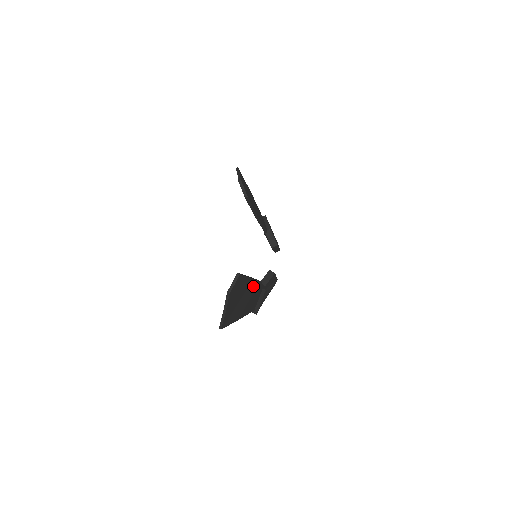
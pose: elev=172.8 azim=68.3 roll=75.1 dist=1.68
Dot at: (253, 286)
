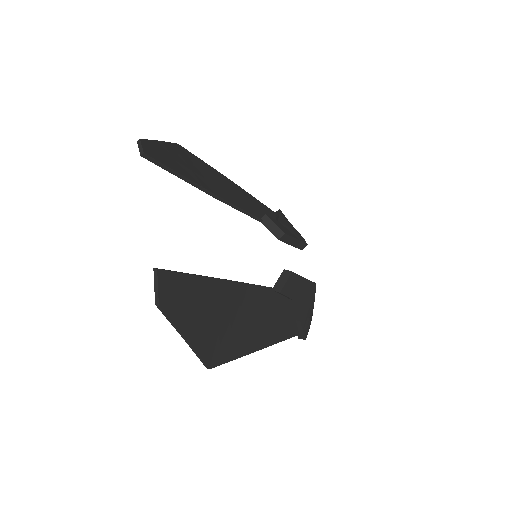
Dot at: (247, 294)
